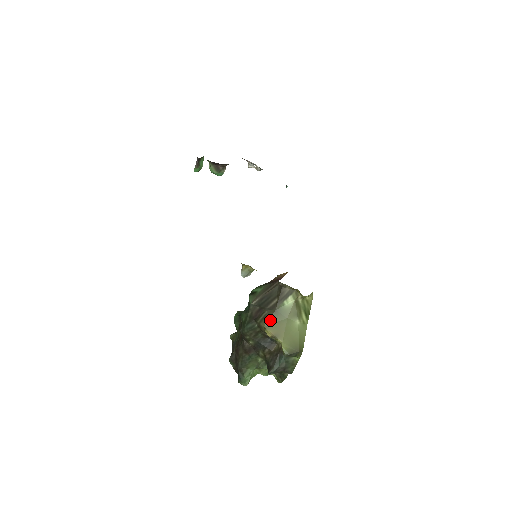
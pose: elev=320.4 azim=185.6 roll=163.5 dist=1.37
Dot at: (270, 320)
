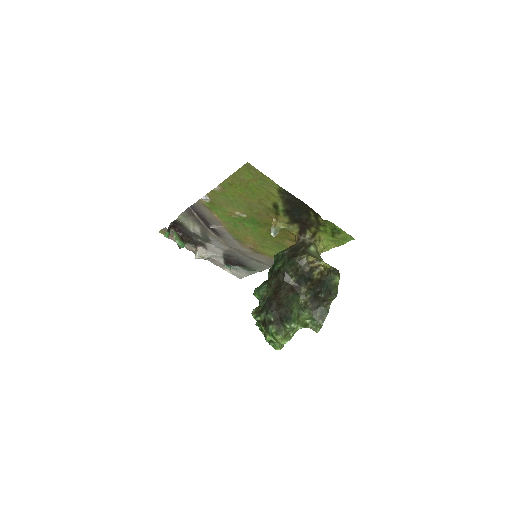
Dot at: (307, 254)
